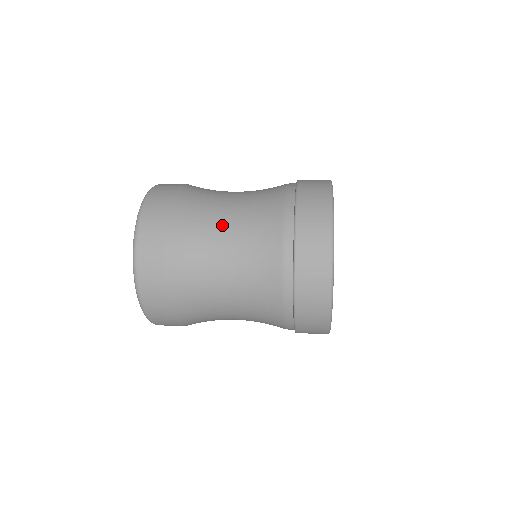
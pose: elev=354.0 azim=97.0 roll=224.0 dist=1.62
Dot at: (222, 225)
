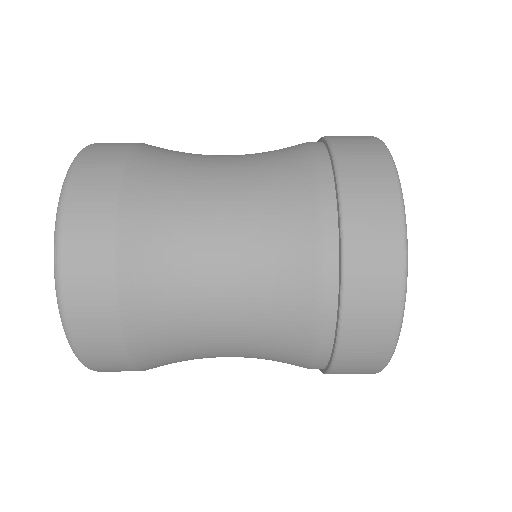
Dot at: (212, 207)
